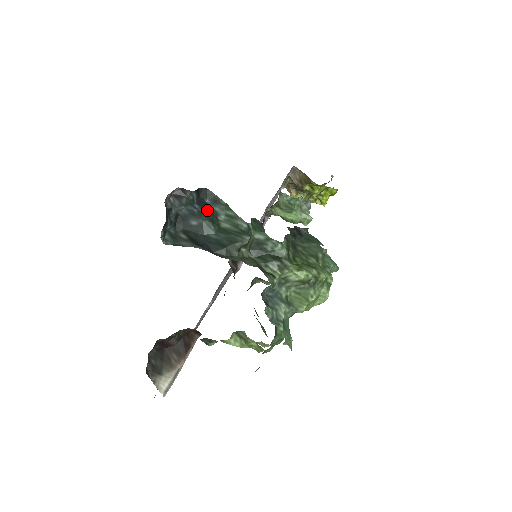
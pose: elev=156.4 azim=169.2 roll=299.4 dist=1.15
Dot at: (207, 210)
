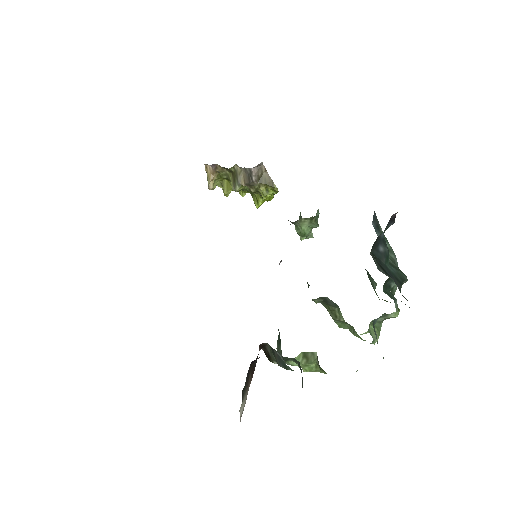
Dot at: occluded
